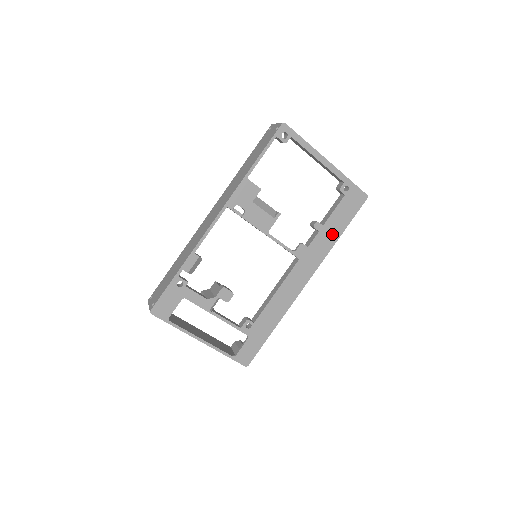
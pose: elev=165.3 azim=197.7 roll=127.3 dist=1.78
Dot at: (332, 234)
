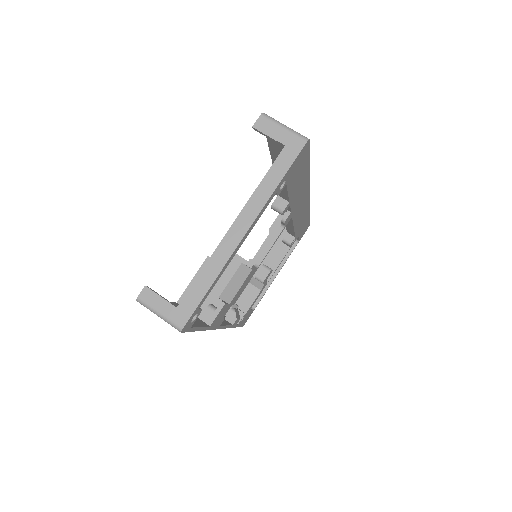
Dot at: (301, 184)
